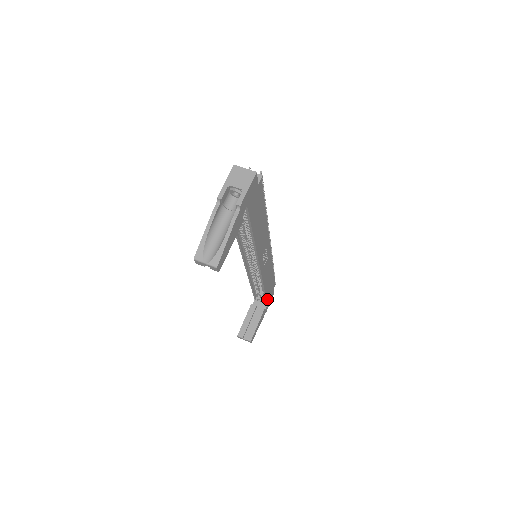
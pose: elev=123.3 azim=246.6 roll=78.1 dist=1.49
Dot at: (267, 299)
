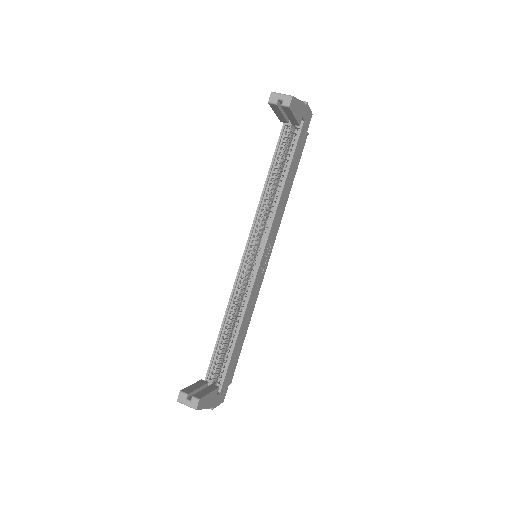
Dot at: (225, 376)
